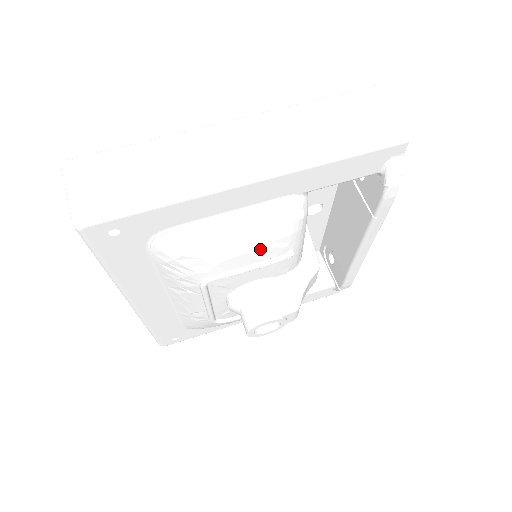
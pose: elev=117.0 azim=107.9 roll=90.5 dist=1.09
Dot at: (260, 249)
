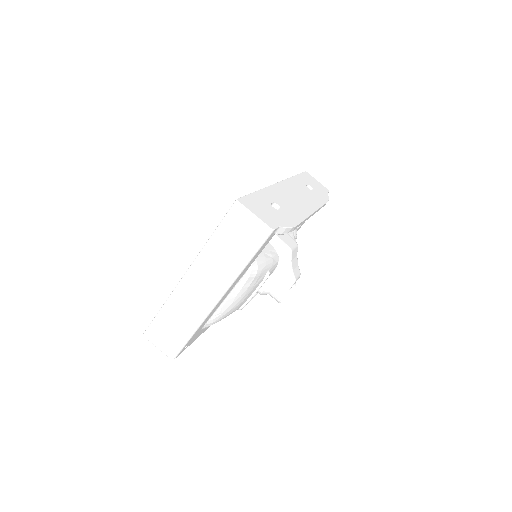
Dot at: (250, 291)
